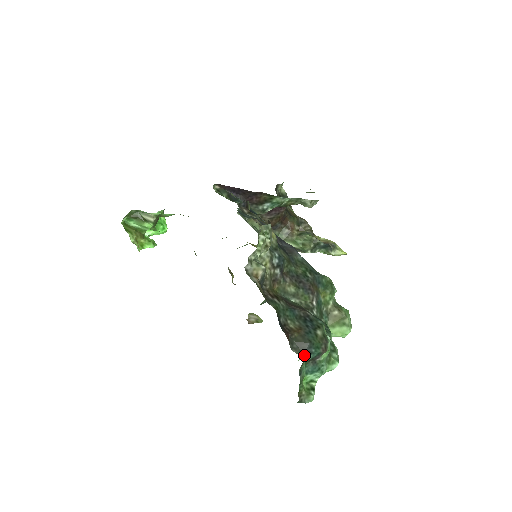
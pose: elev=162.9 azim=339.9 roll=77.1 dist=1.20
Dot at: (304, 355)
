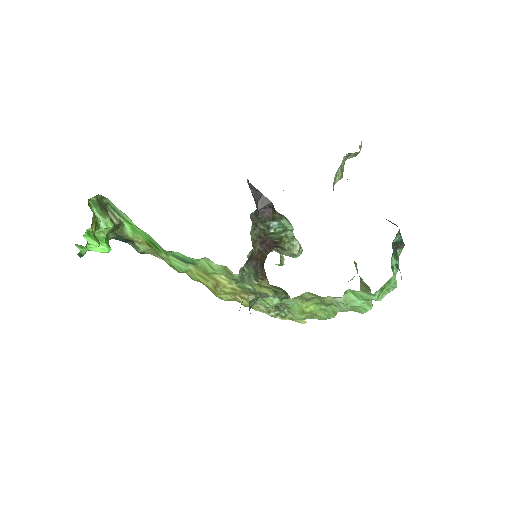
Dot at: occluded
